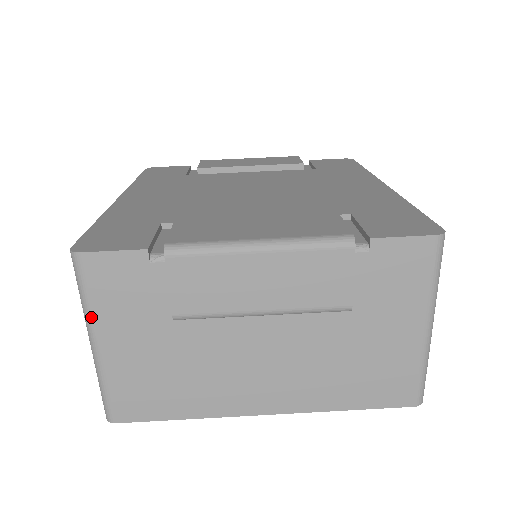
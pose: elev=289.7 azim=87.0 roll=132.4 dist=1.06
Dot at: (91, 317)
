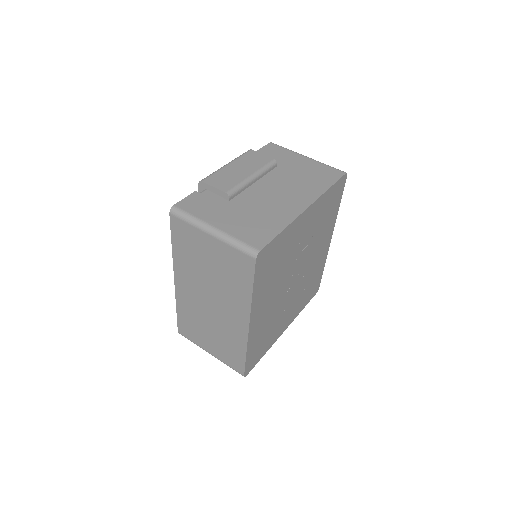
Dot at: (200, 220)
